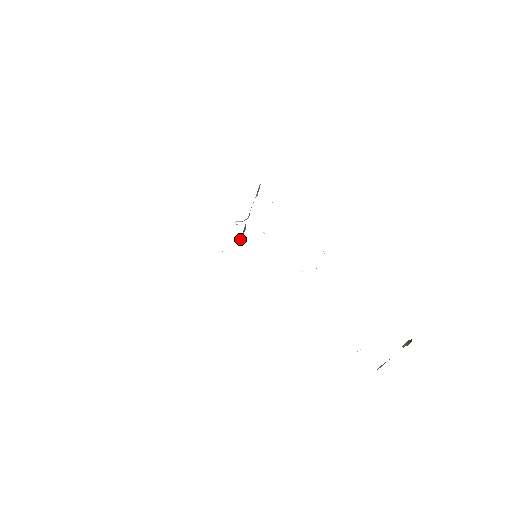
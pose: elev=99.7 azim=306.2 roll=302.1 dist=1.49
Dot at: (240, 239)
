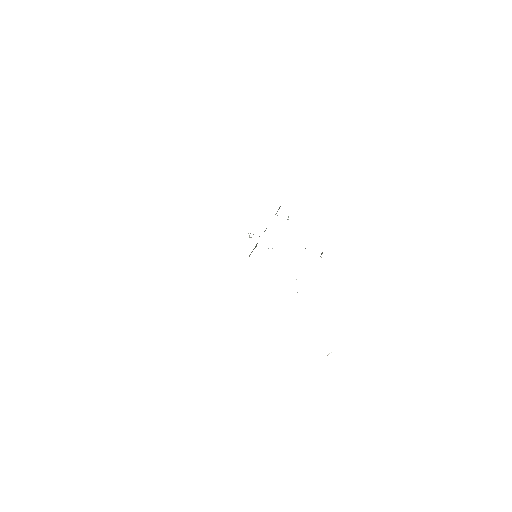
Dot at: (249, 255)
